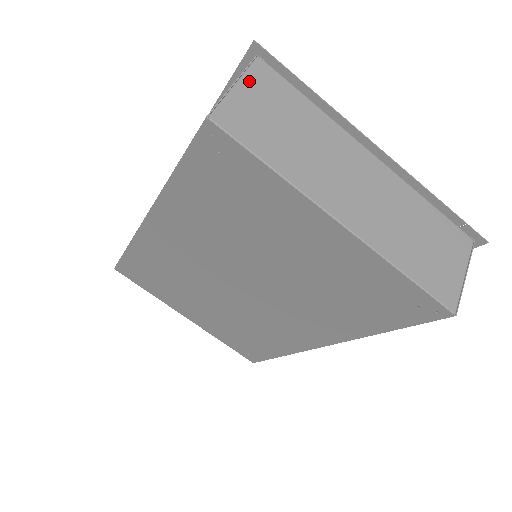
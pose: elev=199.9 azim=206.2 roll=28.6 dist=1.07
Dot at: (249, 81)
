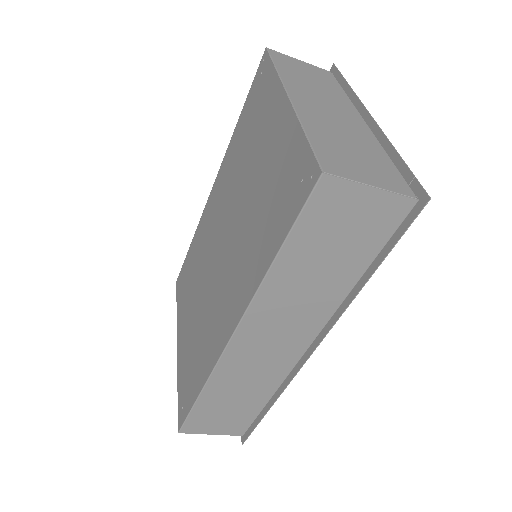
Dot at: (311, 66)
